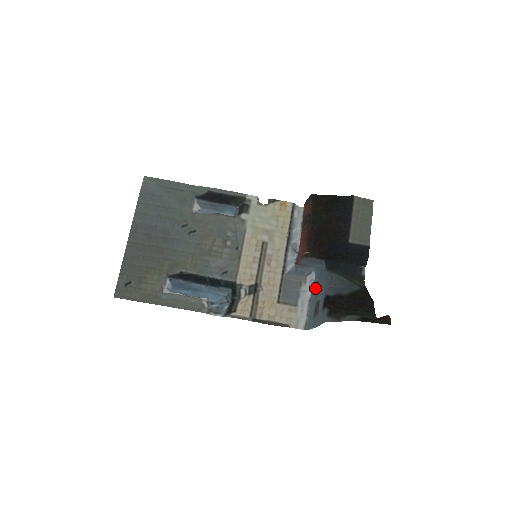
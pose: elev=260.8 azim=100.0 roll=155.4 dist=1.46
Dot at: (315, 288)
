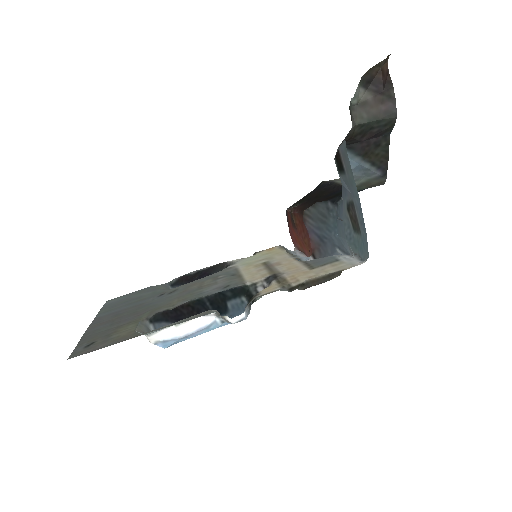
Dot at: (342, 227)
